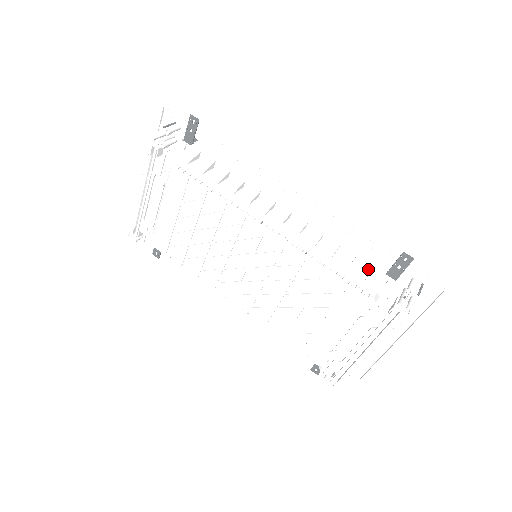
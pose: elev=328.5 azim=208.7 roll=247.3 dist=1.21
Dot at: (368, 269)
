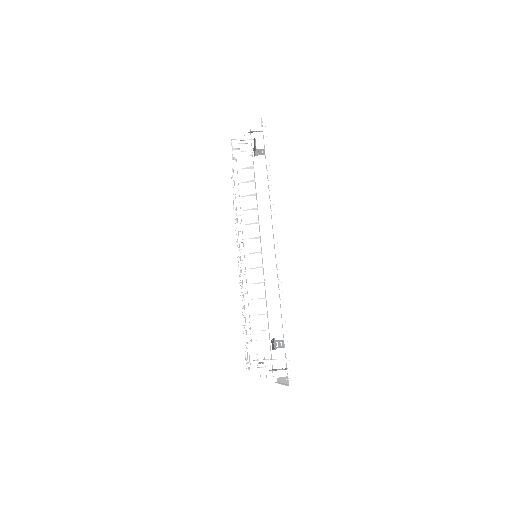
Dot at: (268, 327)
